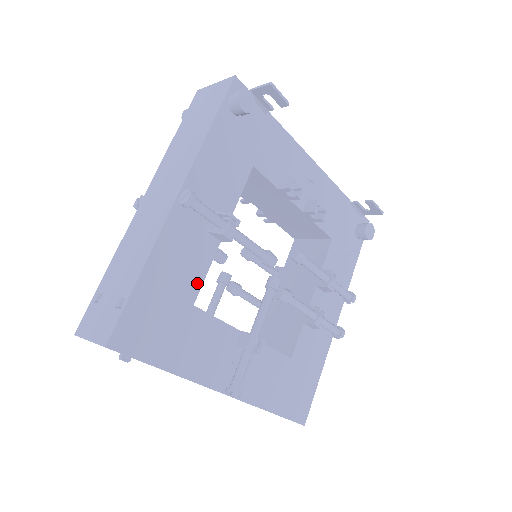
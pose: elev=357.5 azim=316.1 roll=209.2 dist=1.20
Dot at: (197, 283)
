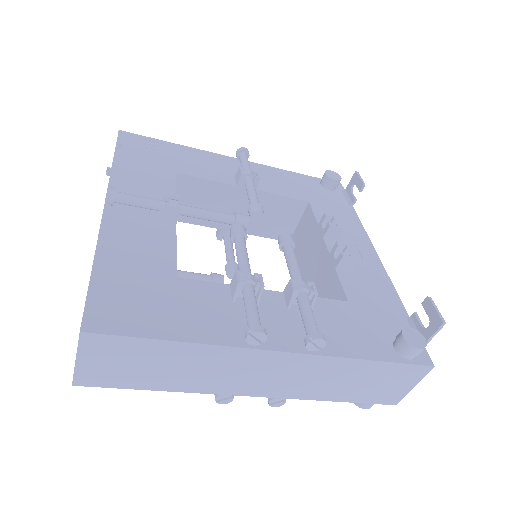
Dot at: (194, 174)
